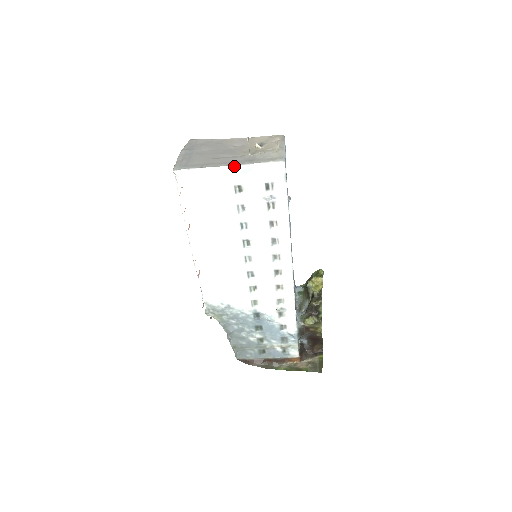
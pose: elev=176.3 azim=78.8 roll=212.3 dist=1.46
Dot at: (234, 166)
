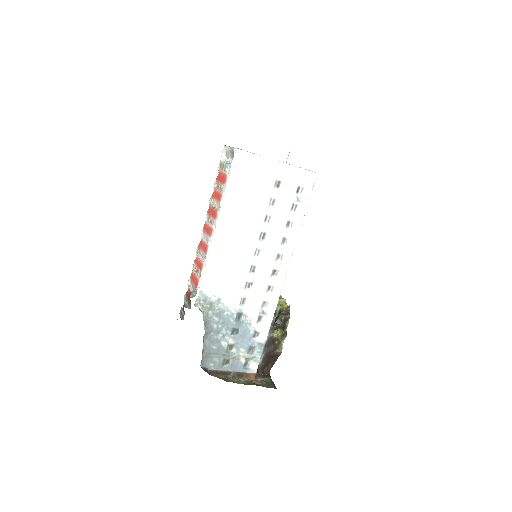
Dot at: (283, 163)
